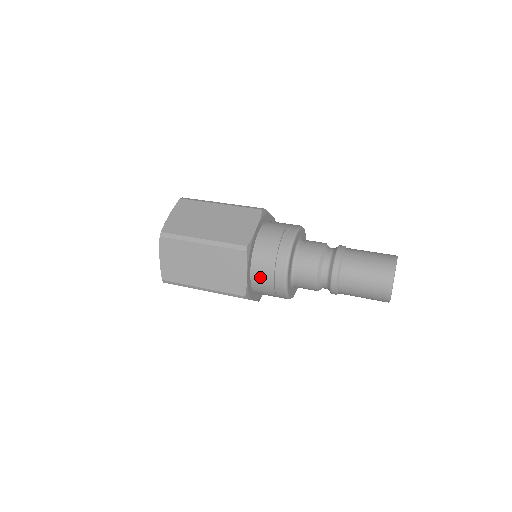
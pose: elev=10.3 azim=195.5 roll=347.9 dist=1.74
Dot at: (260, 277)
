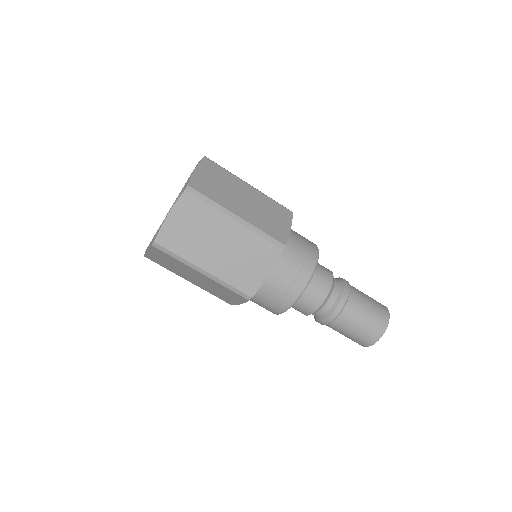
Dot at: (275, 282)
